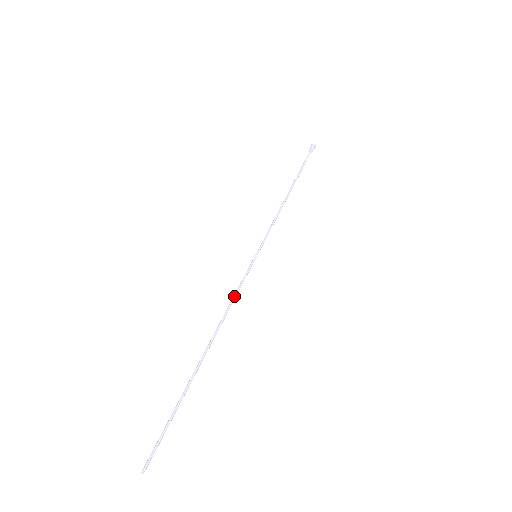
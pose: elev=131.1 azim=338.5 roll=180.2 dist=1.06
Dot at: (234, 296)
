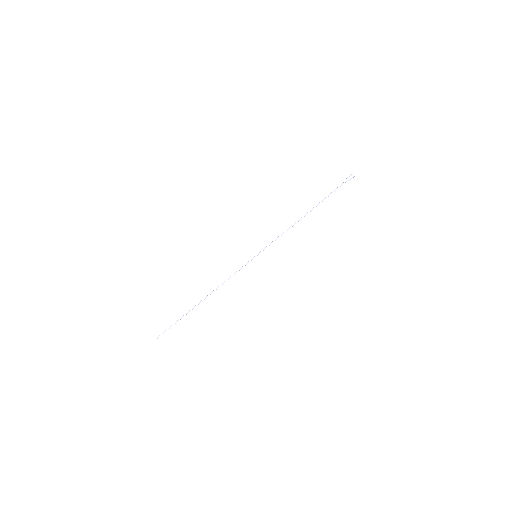
Dot at: (230, 277)
